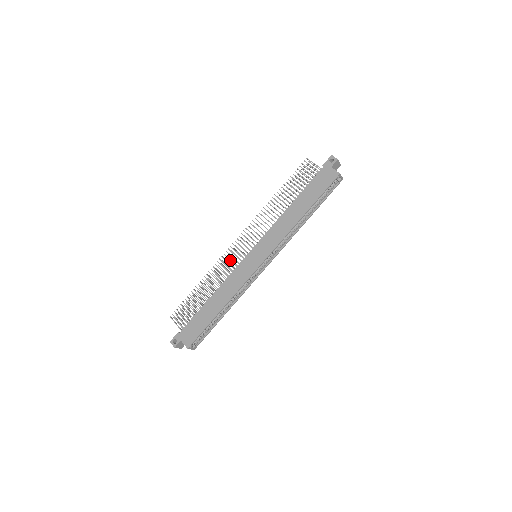
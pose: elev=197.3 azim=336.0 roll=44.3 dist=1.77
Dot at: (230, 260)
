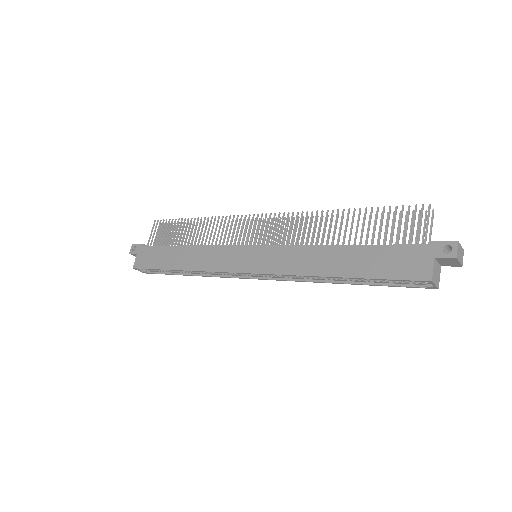
Dot at: (234, 230)
